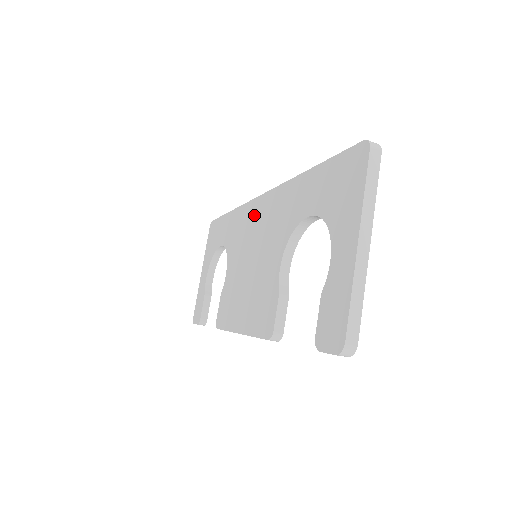
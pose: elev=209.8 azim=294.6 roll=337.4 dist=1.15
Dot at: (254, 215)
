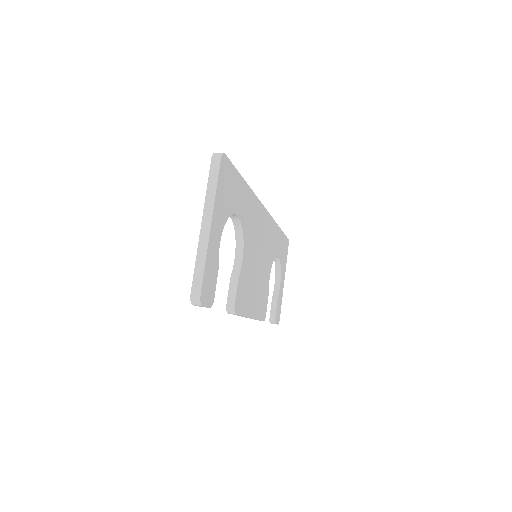
Dot at: occluded
